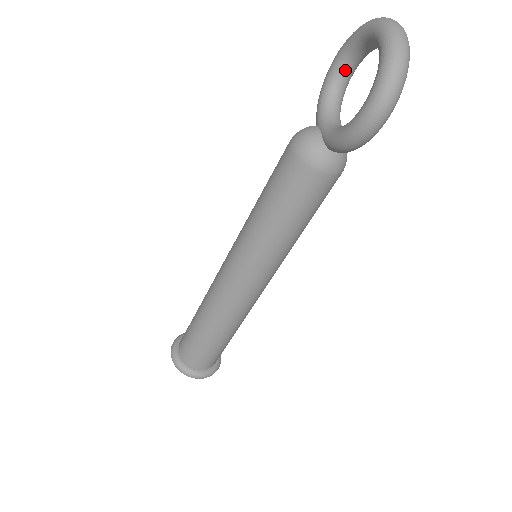
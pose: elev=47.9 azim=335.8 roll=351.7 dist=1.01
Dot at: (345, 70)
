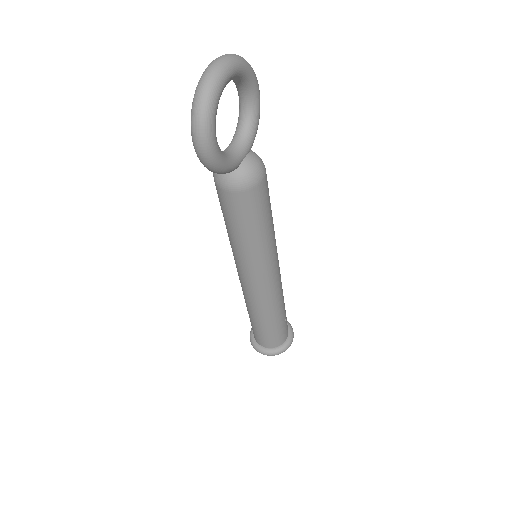
Dot at: (242, 98)
